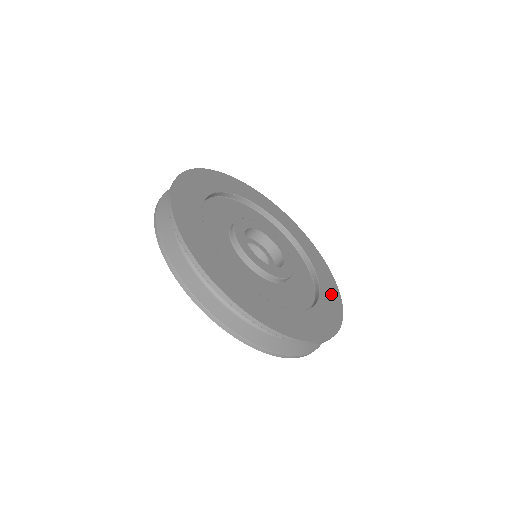
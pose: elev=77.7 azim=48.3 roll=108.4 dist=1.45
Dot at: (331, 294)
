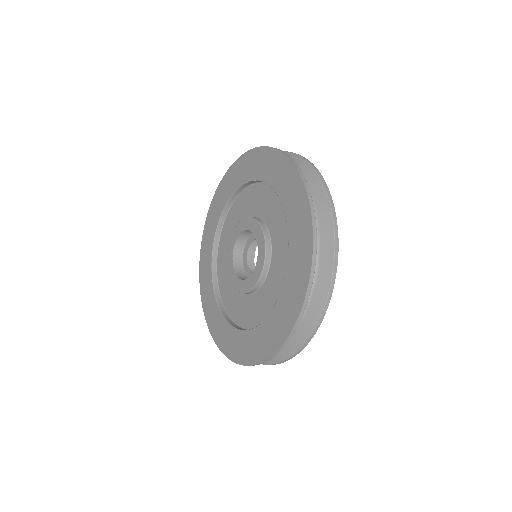
Dot at: occluded
